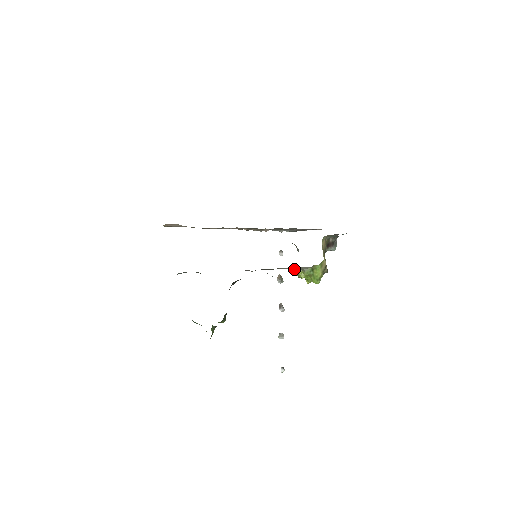
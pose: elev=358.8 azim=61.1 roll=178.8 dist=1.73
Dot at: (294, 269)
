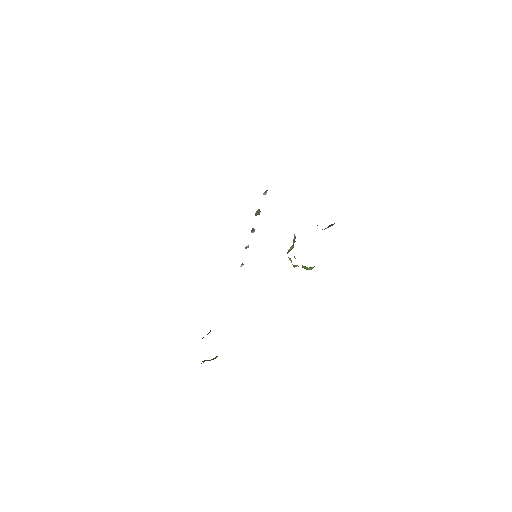
Dot at: (288, 257)
